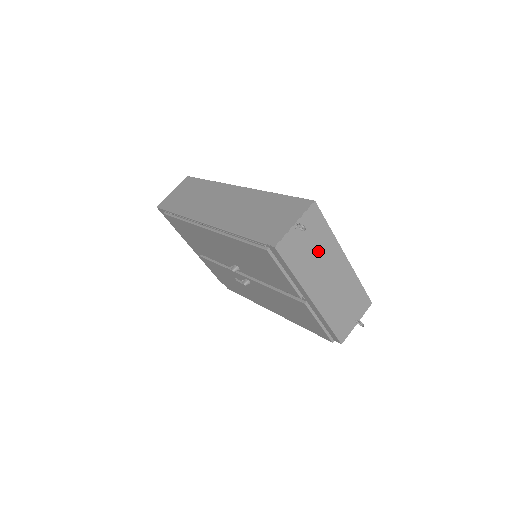
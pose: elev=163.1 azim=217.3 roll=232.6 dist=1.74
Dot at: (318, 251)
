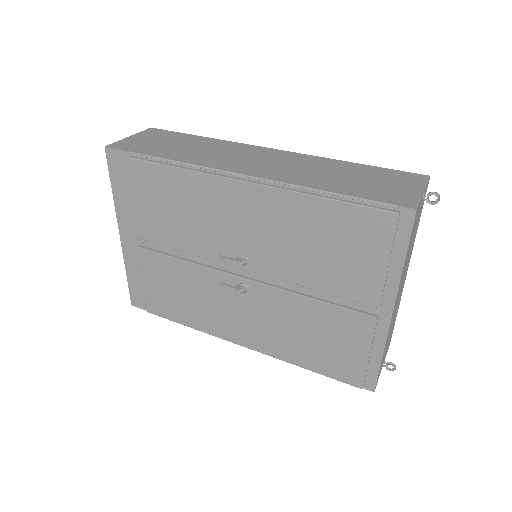
Dot at: (411, 245)
